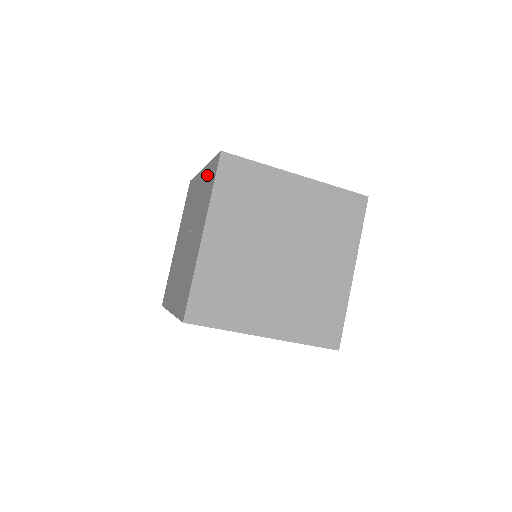
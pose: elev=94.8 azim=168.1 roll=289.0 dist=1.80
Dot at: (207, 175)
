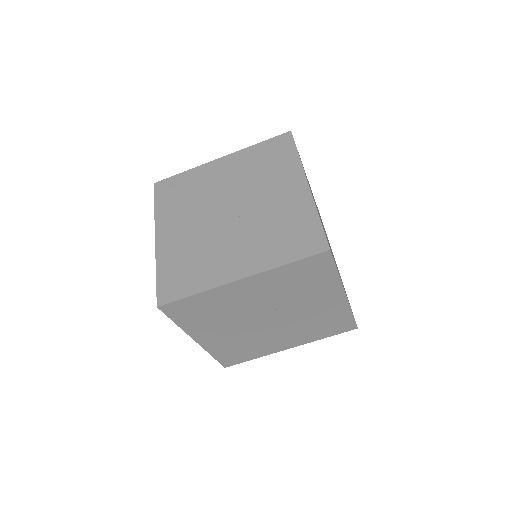
Dot at: (301, 217)
